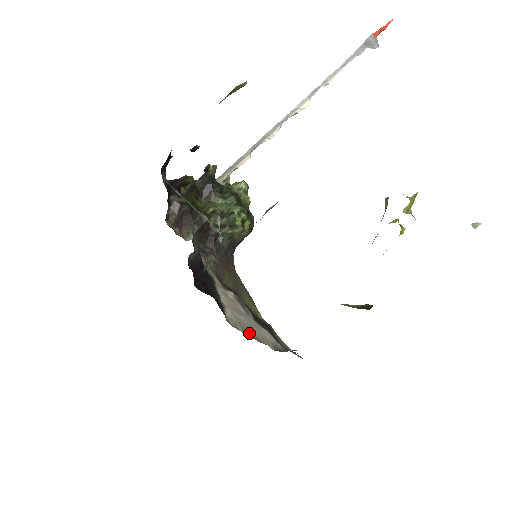
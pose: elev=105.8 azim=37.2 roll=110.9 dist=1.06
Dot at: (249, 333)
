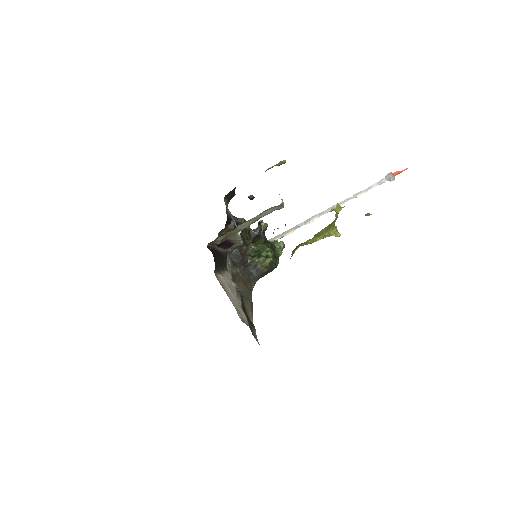
Dot at: (227, 294)
